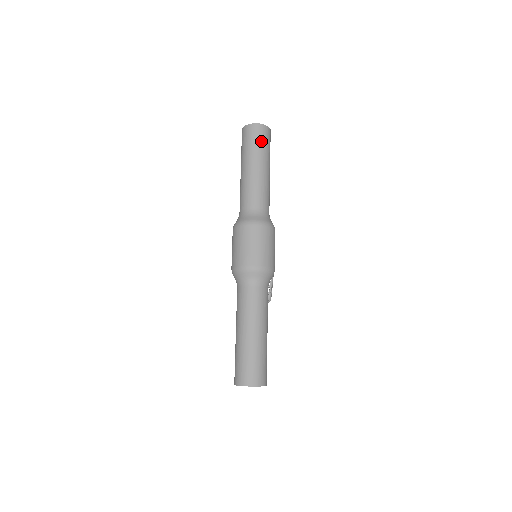
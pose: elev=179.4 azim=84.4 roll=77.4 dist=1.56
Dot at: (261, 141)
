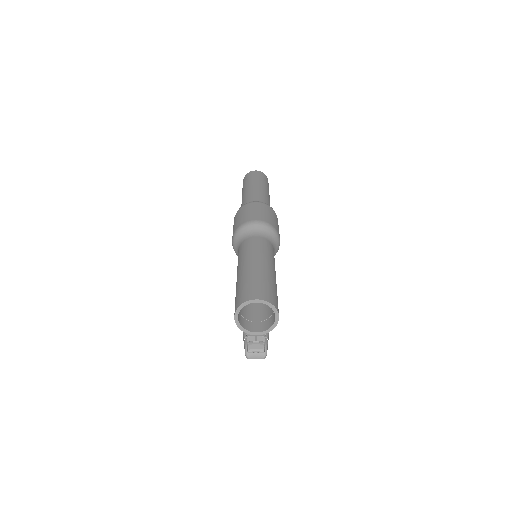
Dot at: (261, 177)
